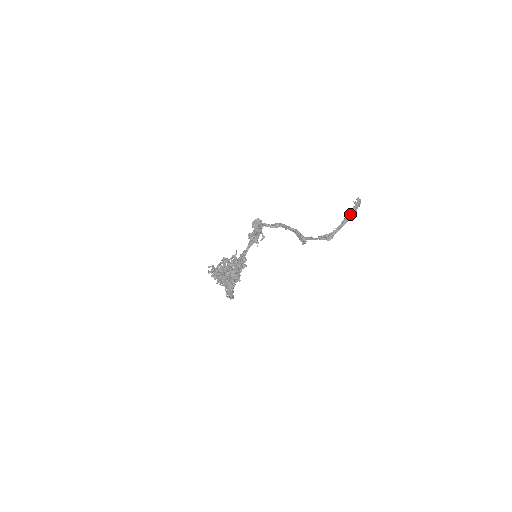
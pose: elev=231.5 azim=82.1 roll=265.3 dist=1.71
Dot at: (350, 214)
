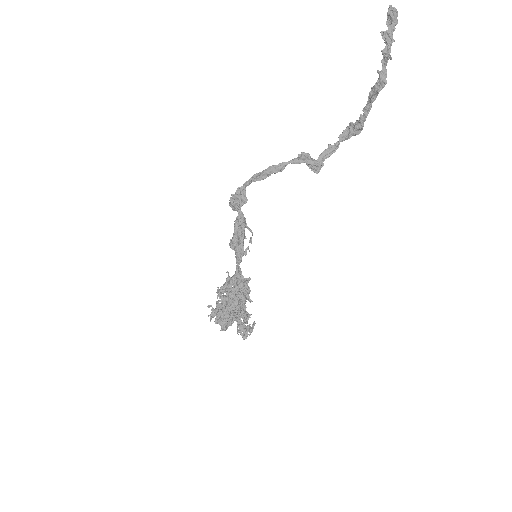
Dot at: (378, 78)
